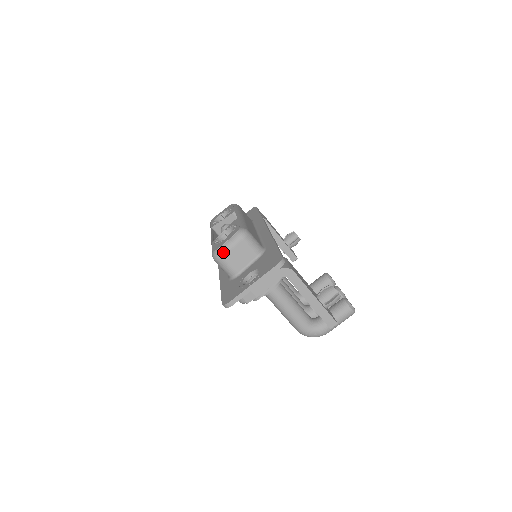
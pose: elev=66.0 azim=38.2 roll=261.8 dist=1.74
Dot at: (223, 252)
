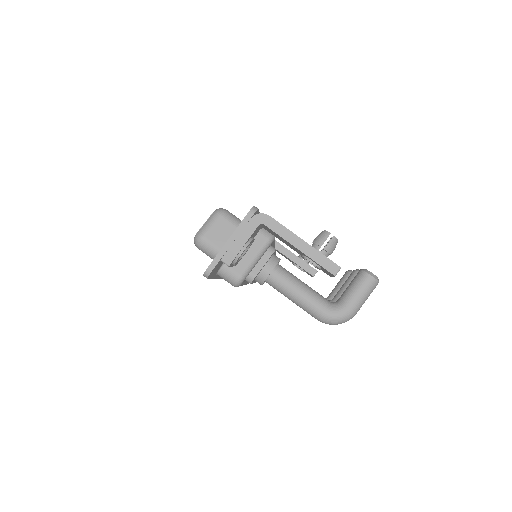
Dot at: (202, 233)
